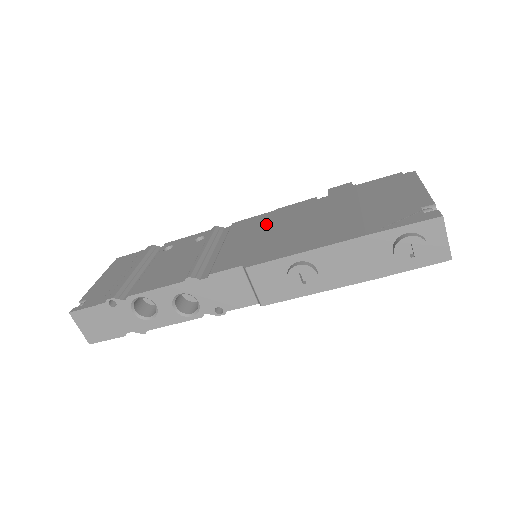
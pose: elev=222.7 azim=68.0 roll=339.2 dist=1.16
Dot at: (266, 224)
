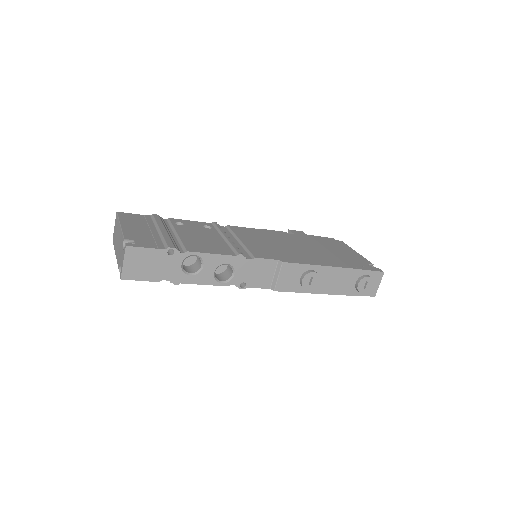
Dot at: (264, 237)
